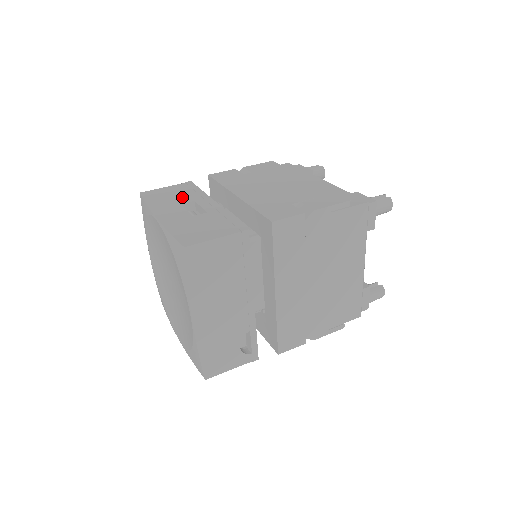
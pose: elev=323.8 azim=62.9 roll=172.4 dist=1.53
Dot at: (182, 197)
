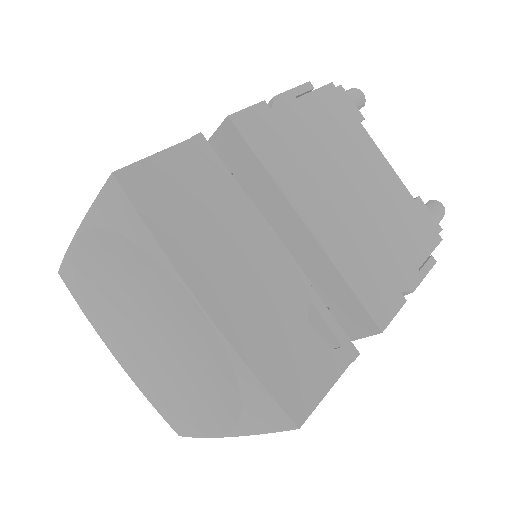
Dot at: occluded
